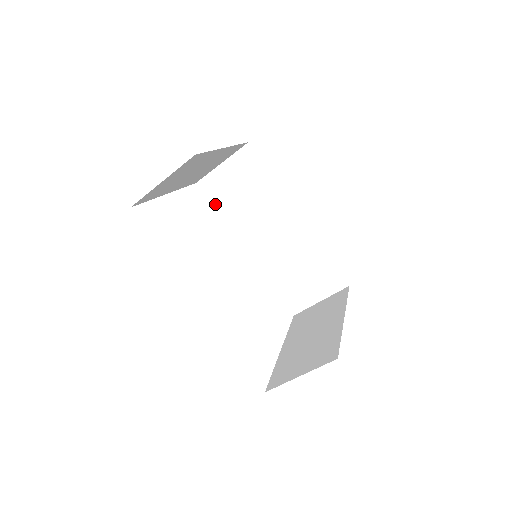
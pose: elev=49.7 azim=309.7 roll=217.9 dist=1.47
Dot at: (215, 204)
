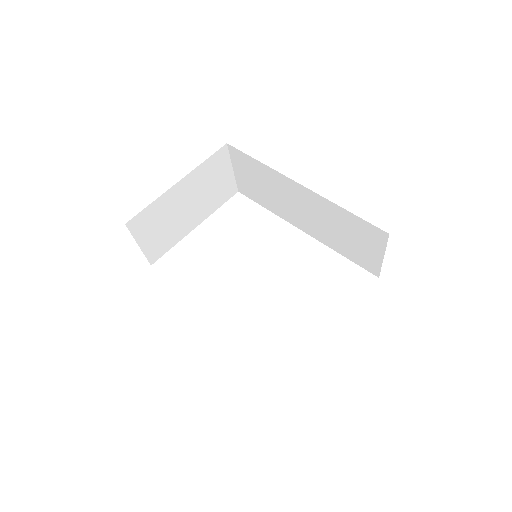
Dot at: (258, 202)
